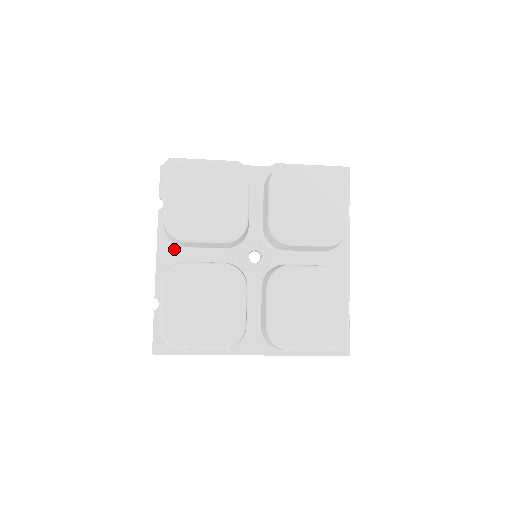
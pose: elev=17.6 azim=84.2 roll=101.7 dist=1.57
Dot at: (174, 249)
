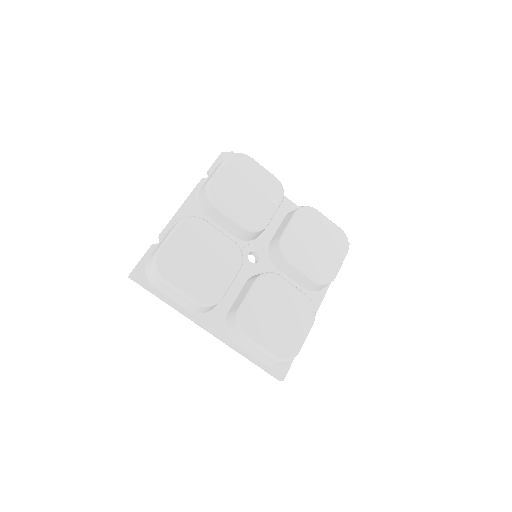
Dot at: (197, 211)
